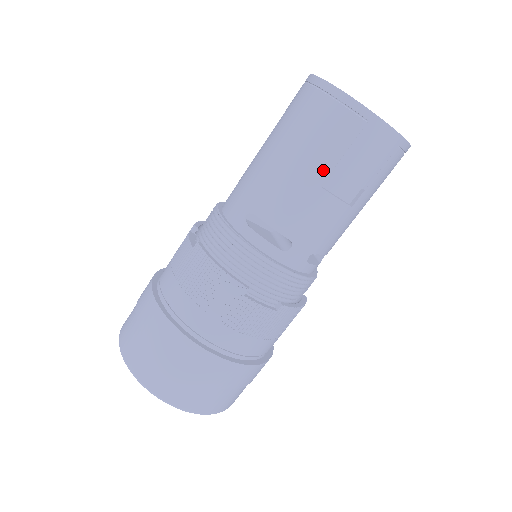
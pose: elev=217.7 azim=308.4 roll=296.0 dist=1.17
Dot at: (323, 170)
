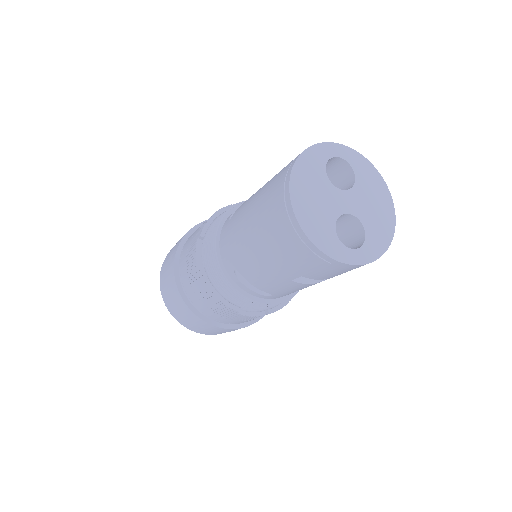
Dot at: (292, 275)
